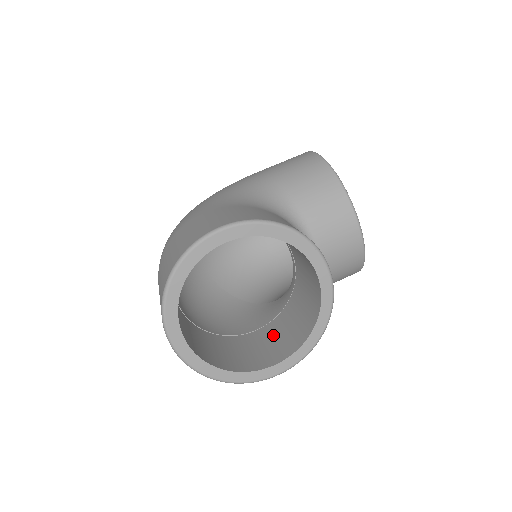
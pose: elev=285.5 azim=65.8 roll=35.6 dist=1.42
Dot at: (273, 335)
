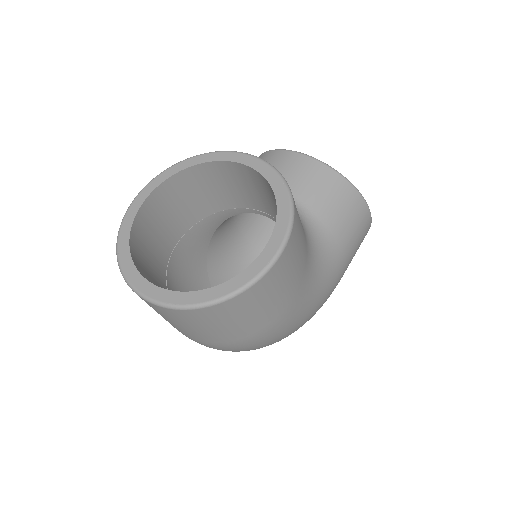
Dot at: occluded
